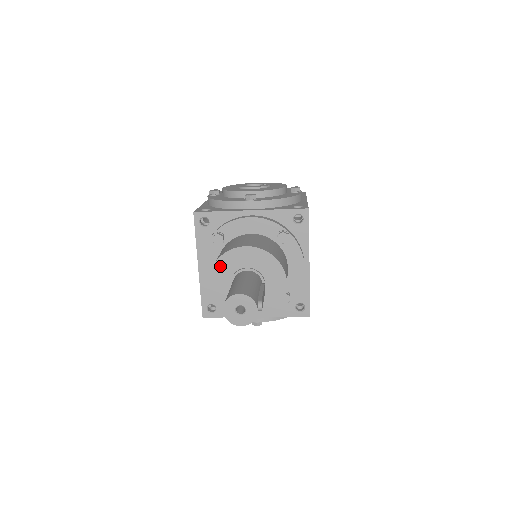
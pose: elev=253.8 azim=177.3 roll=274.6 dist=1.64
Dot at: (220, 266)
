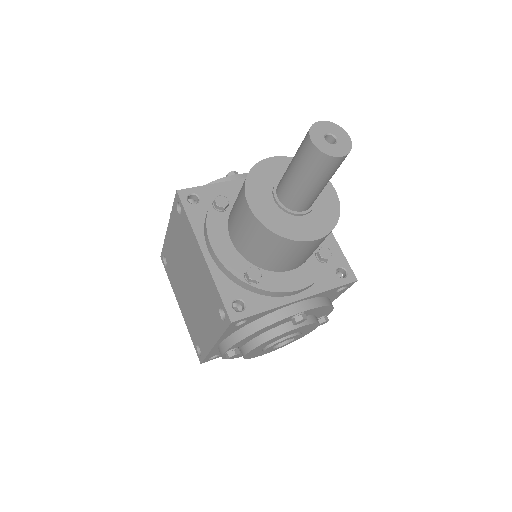
Dot at: (253, 182)
